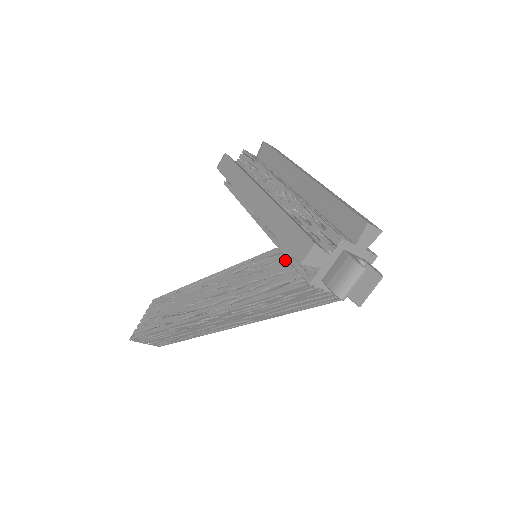
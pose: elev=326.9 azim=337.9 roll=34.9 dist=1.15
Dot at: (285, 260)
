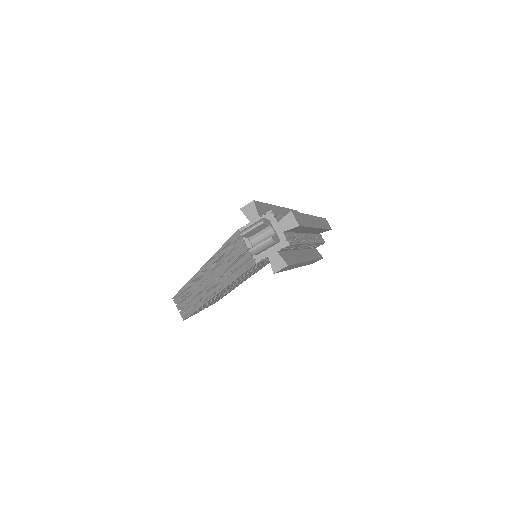
Dot at: occluded
